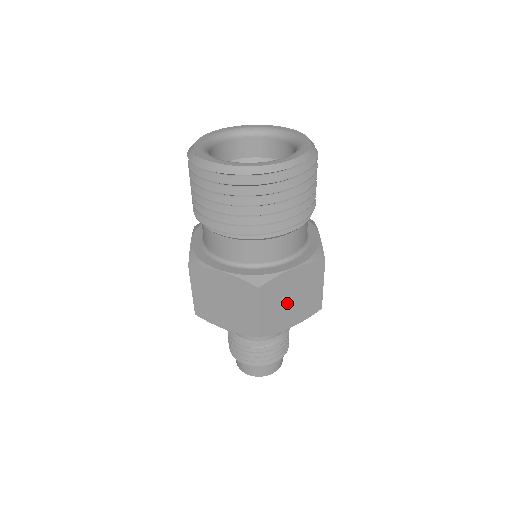
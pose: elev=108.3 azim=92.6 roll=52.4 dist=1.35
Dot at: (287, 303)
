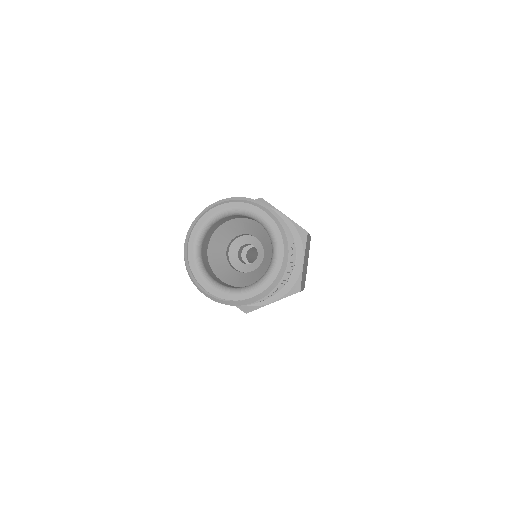
Dot at: (305, 267)
